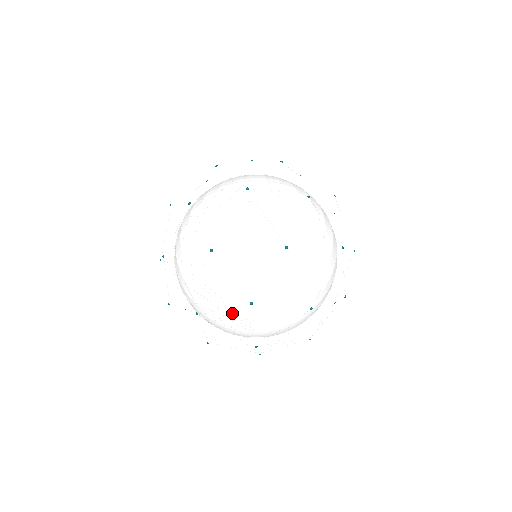
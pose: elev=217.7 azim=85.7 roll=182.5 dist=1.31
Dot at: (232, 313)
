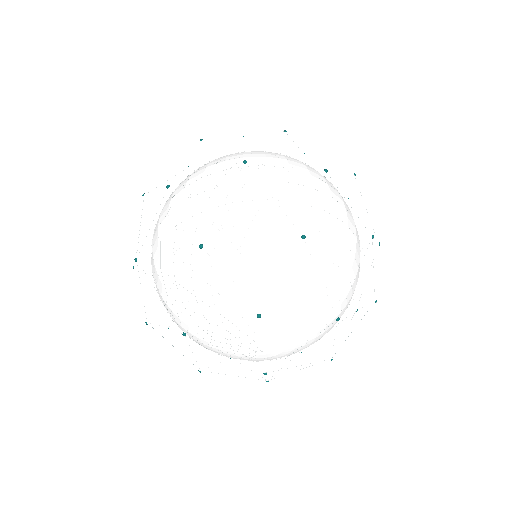
Dot at: (231, 331)
